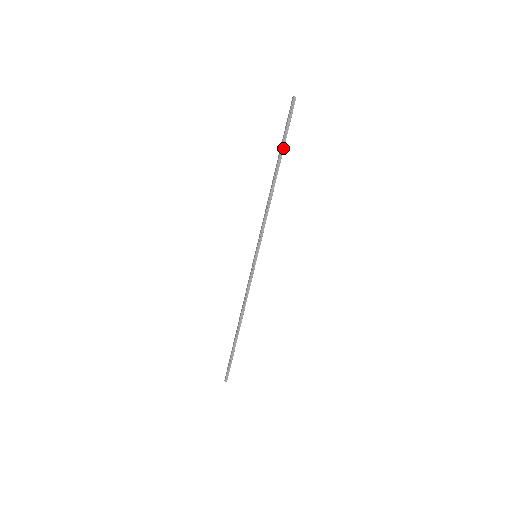
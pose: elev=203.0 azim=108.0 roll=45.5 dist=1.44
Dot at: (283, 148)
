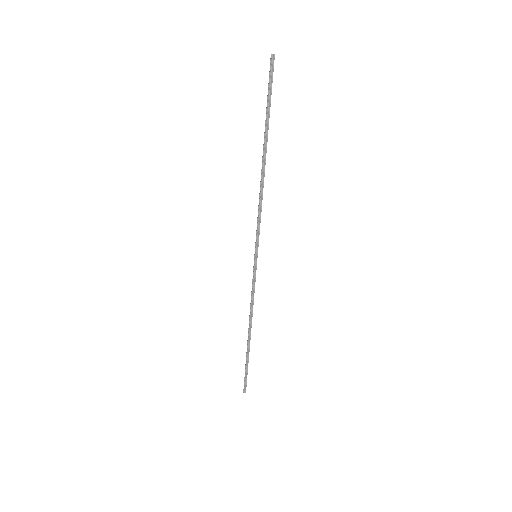
Dot at: (268, 123)
